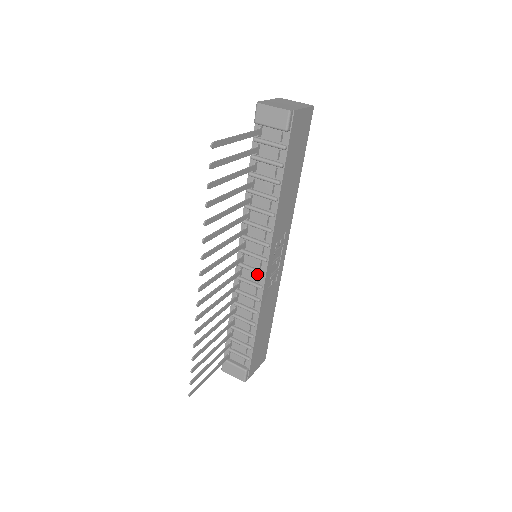
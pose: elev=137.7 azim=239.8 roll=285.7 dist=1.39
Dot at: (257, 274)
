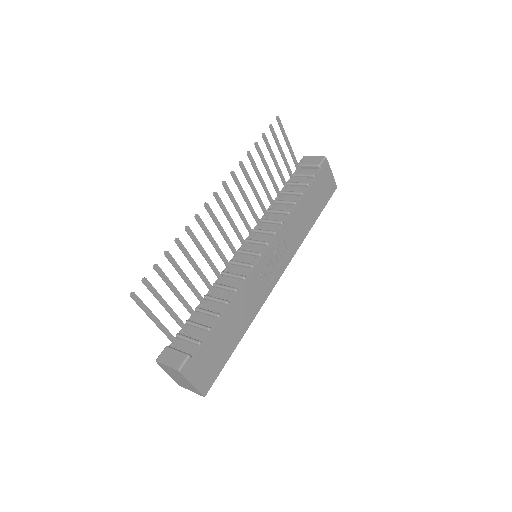
Dot at: (253, 257)
